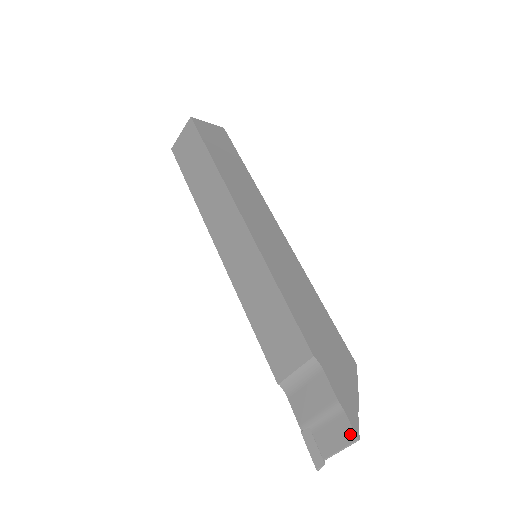
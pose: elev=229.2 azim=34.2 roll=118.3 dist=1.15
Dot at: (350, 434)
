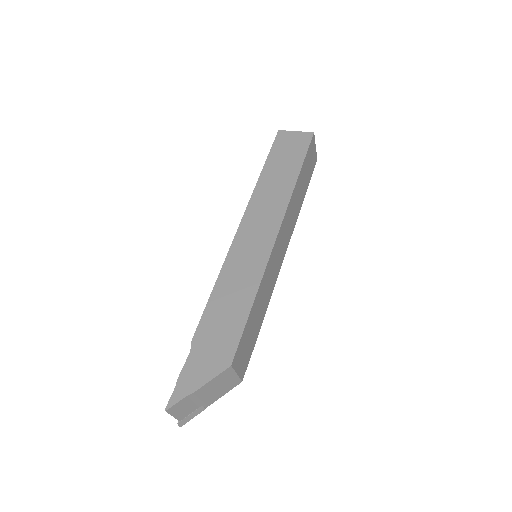
Dot at: (169, 405)
